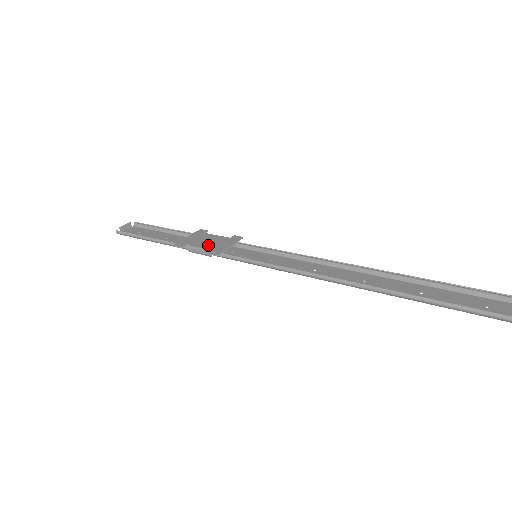
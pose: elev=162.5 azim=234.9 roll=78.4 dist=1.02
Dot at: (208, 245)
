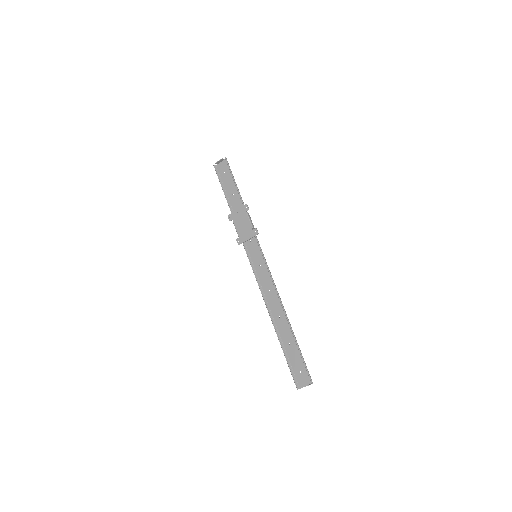
Dot at: (240, 230)
